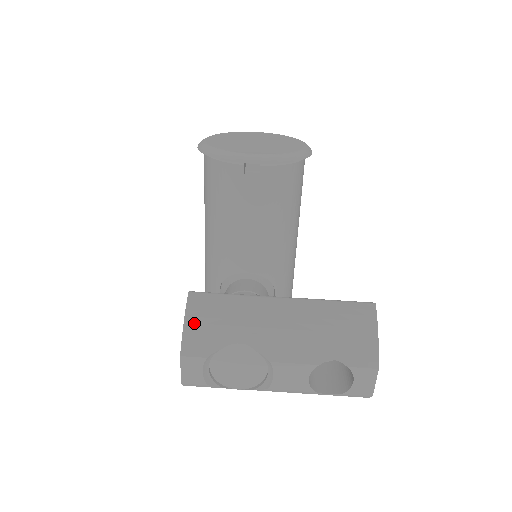
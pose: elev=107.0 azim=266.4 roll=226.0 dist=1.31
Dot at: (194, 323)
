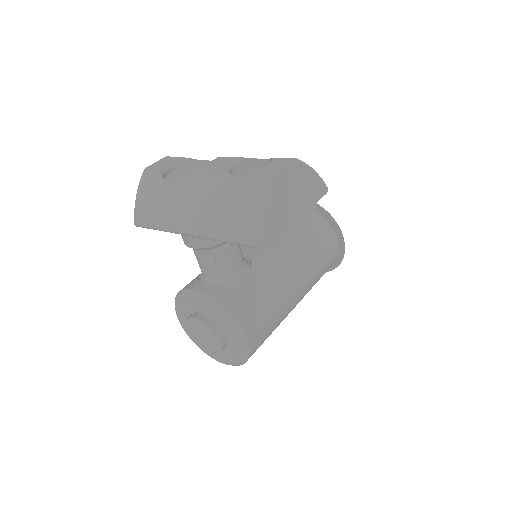
Dot at: occluded
